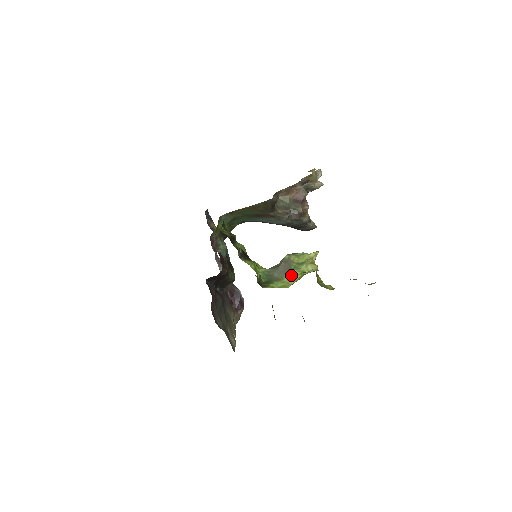
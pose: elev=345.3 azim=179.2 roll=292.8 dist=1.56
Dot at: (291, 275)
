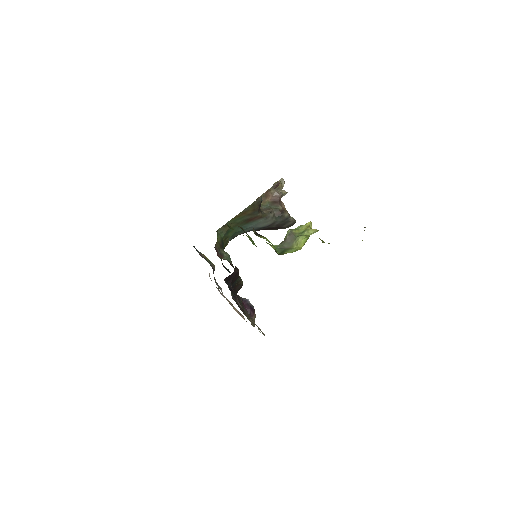
Dot at: (299, 240)
